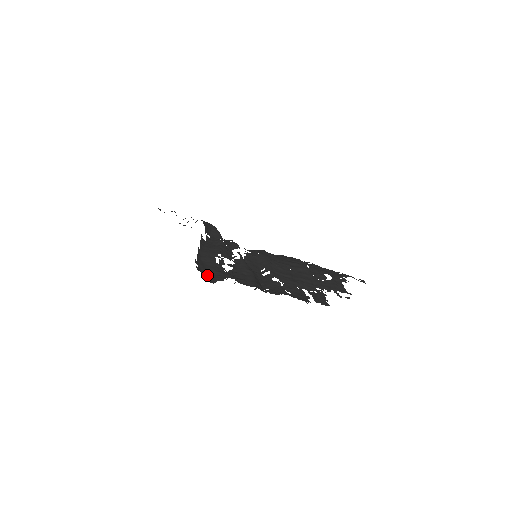
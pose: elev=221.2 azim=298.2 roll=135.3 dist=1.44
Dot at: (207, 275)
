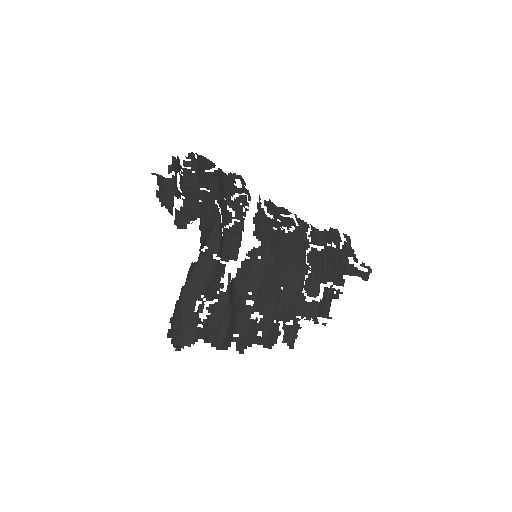
Dot at: (178, 335)
